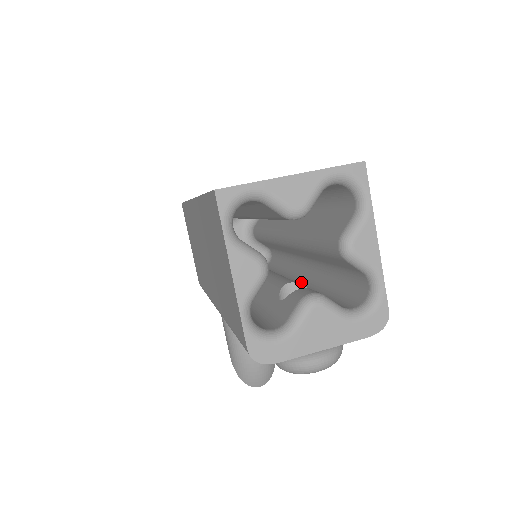
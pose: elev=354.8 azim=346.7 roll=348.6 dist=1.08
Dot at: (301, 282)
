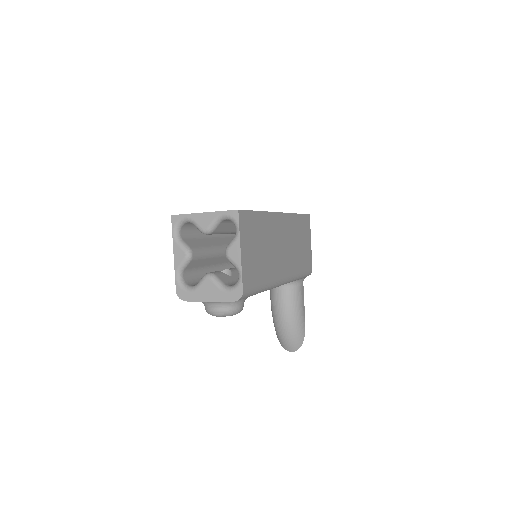
Dot at: occluded
